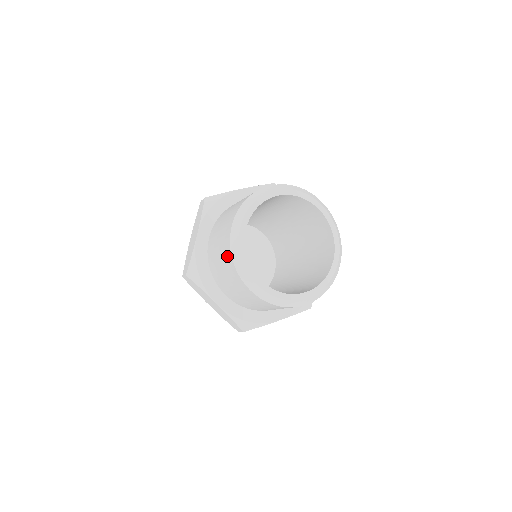
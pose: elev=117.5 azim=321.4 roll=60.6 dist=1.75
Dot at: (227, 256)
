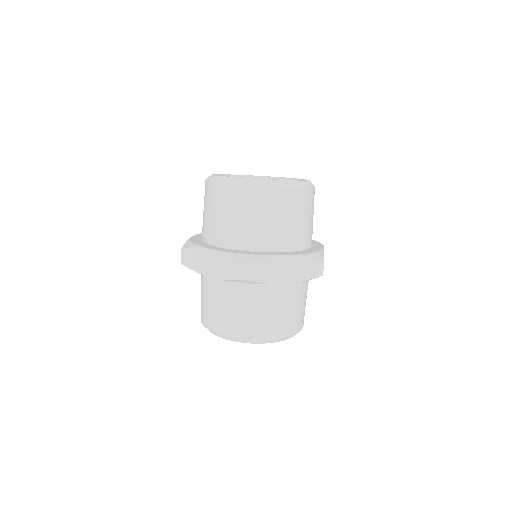
Dot at: occluded
